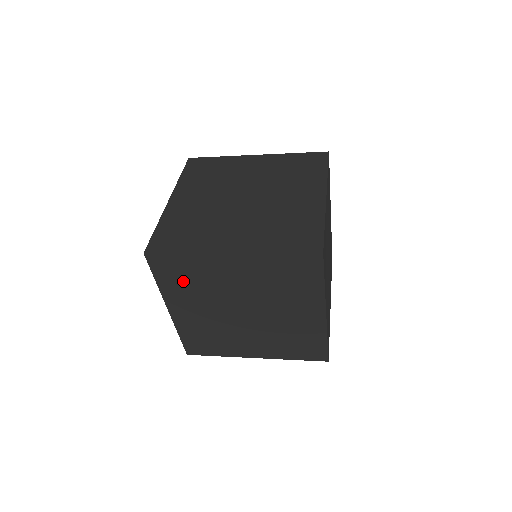
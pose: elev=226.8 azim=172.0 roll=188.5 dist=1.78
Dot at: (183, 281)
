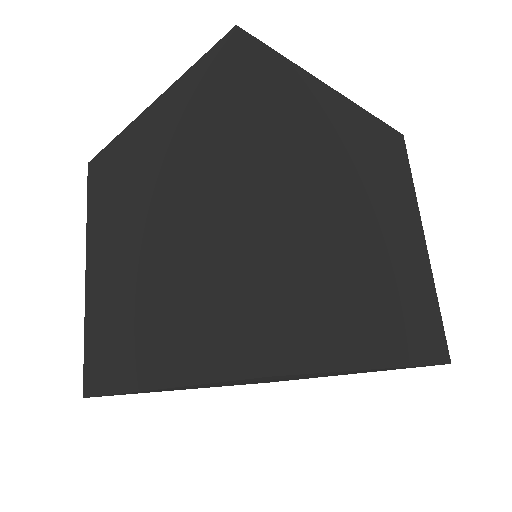
Dot at: (284, 113)
